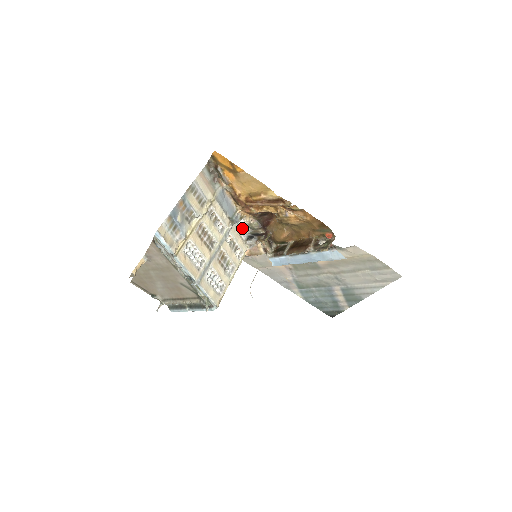
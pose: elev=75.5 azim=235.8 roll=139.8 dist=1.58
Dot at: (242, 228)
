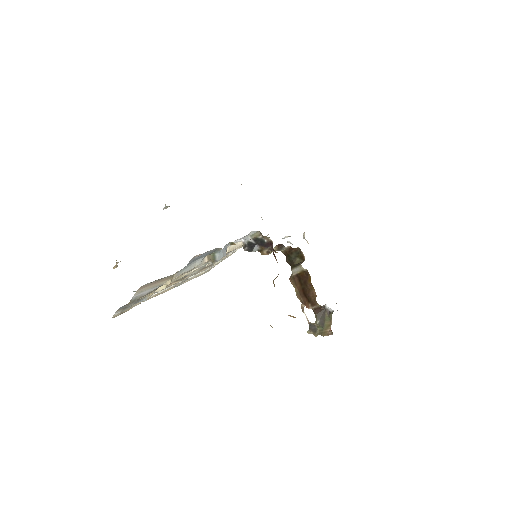
Dot at: (237, 240)
